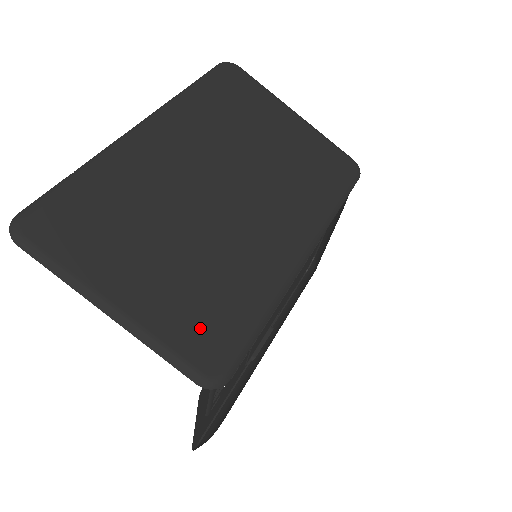
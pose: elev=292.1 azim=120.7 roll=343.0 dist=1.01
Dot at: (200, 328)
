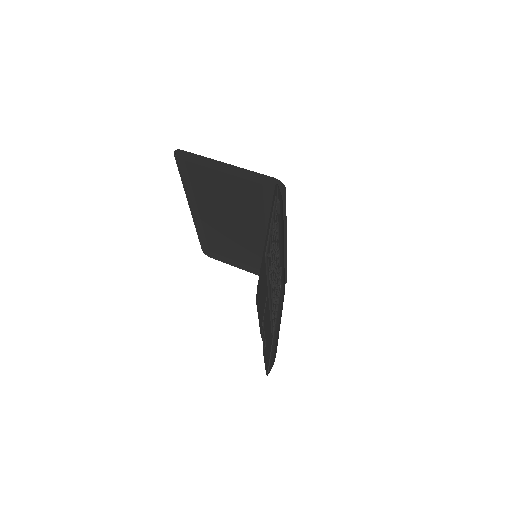
Dot at: (263, 188)
